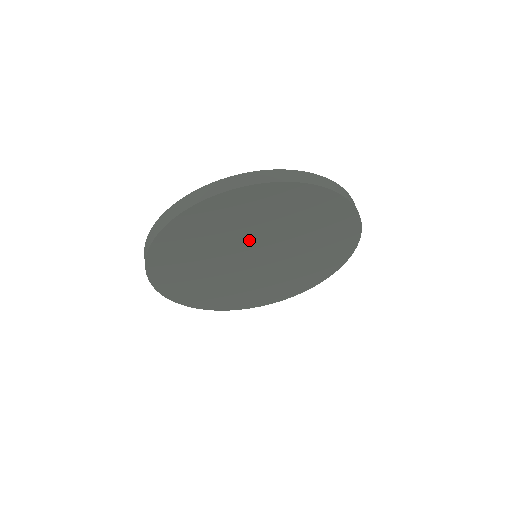
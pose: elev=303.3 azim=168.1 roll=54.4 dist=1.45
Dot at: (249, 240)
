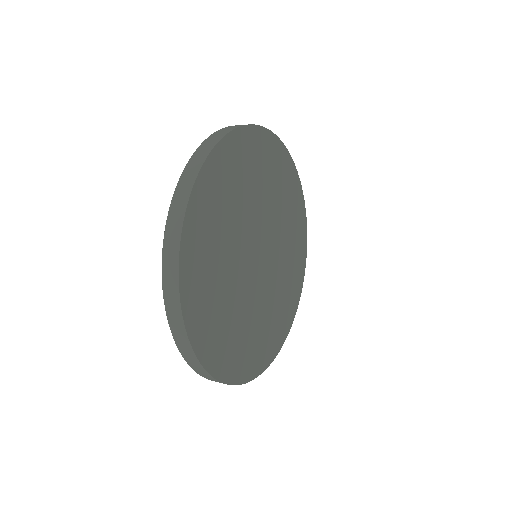
Dot at: (249, 223)
